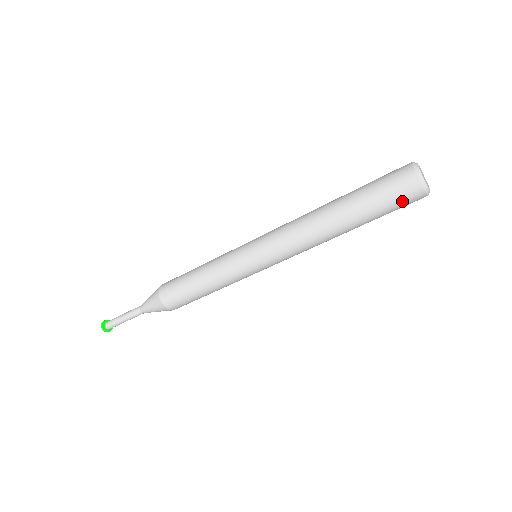
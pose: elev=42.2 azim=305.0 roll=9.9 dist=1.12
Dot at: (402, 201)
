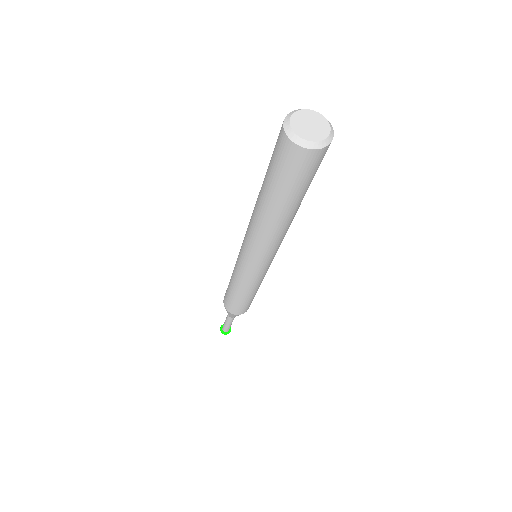
Dot at: (319, 165)
